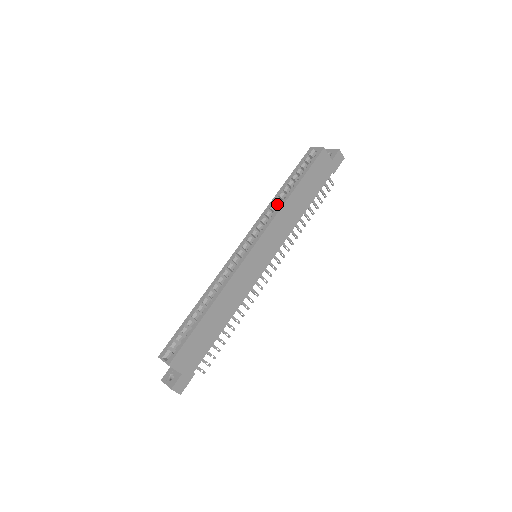
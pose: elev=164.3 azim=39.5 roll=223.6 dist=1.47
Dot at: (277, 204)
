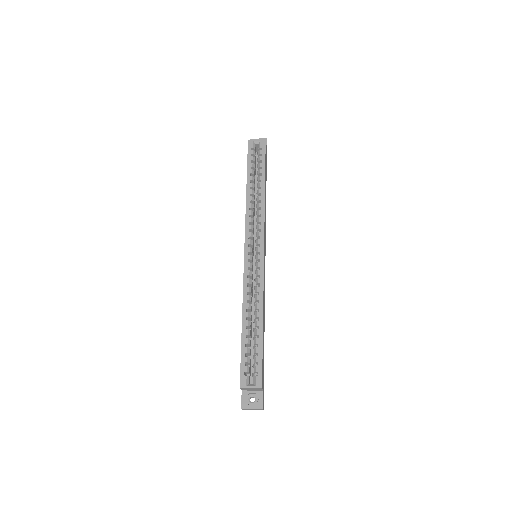
Dot at: (253, 202)
